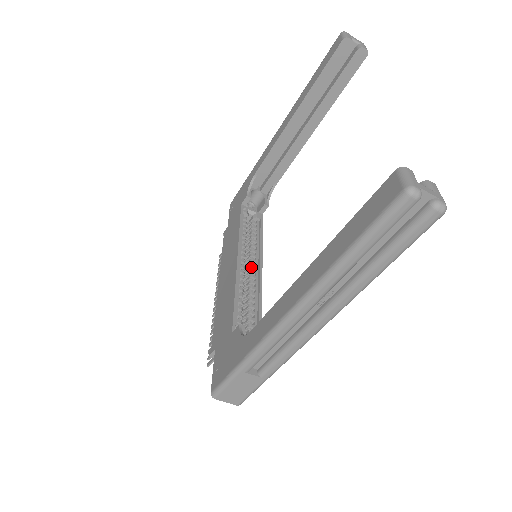
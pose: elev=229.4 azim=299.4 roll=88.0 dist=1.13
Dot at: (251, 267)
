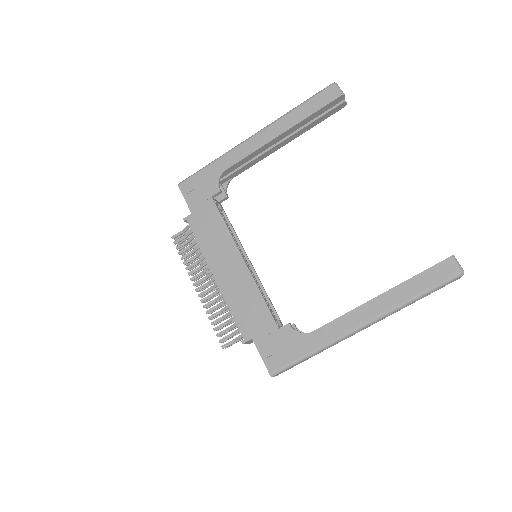
Dot at: occluded
